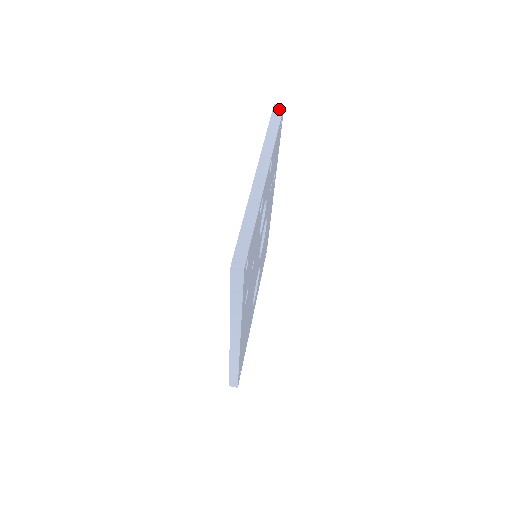
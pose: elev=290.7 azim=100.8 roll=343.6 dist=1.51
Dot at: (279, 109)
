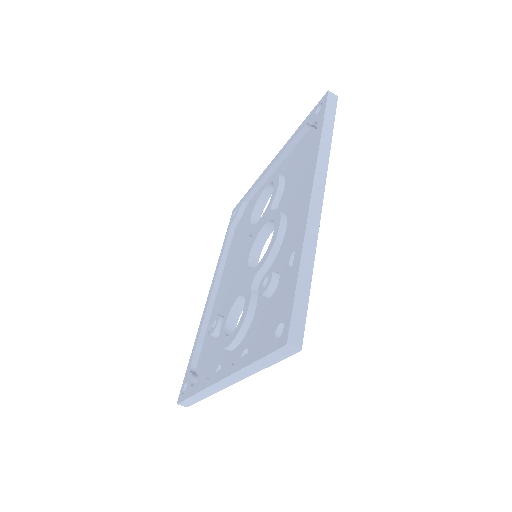
Dot at: (288, 353)
